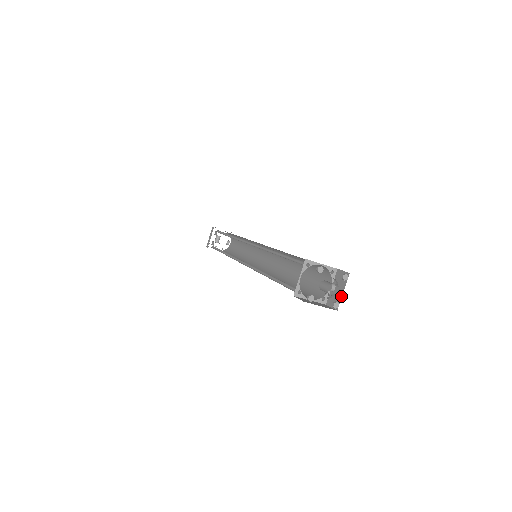
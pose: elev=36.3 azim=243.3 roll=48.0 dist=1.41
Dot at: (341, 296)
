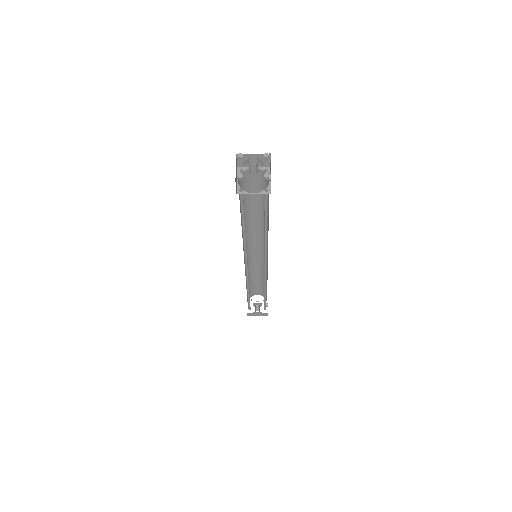
Dot at: occluded
